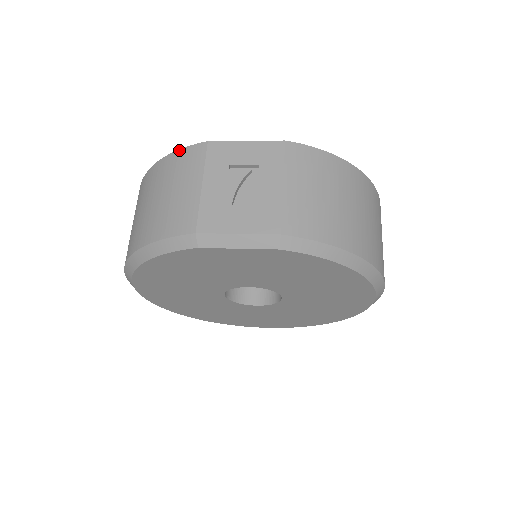
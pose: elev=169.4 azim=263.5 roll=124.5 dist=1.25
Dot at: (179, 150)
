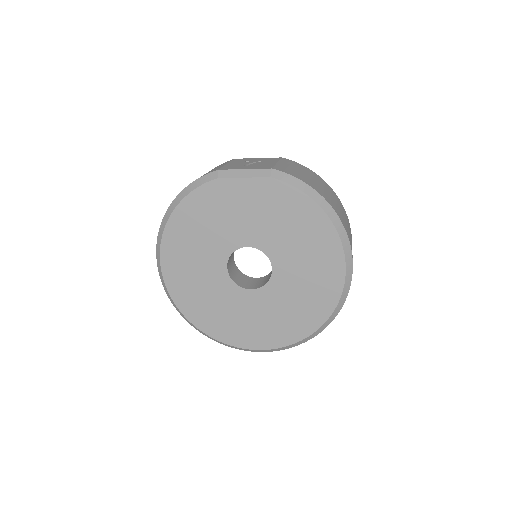
Dot at: occluded
